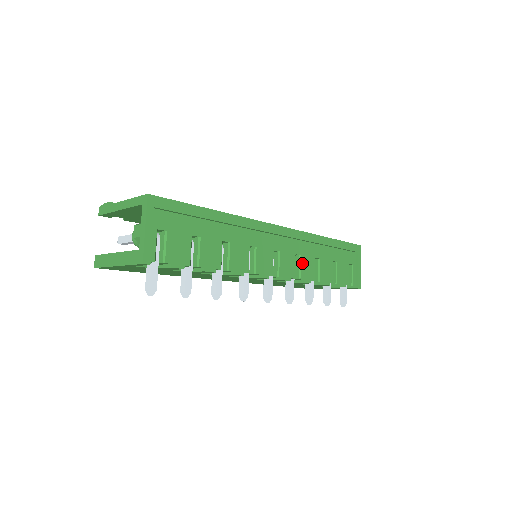
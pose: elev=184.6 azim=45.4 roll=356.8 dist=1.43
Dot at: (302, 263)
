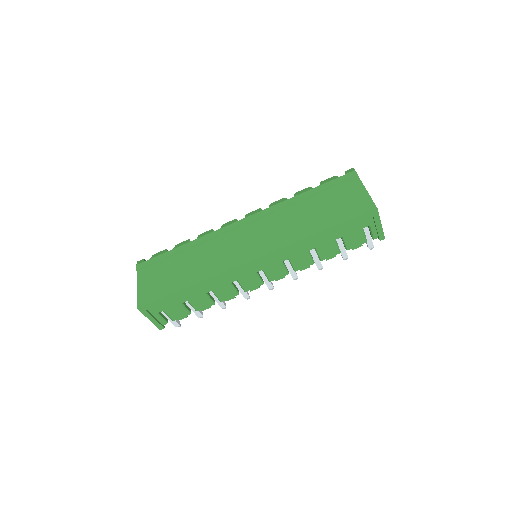
Dot at: (293, 262)
